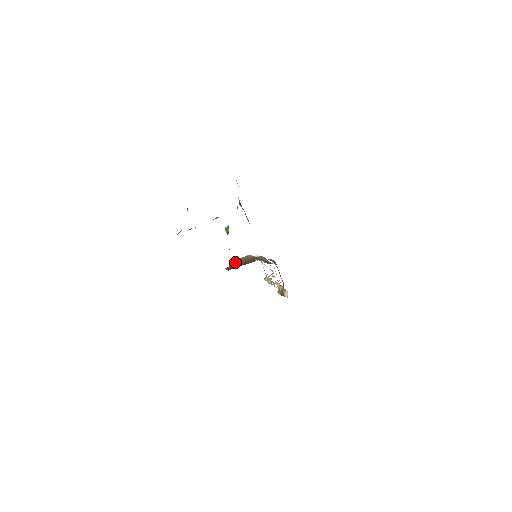
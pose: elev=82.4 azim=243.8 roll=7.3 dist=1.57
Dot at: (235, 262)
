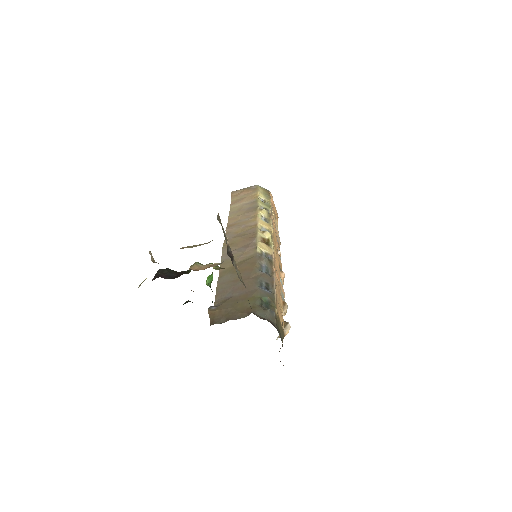
Dot at: (233, 229)
